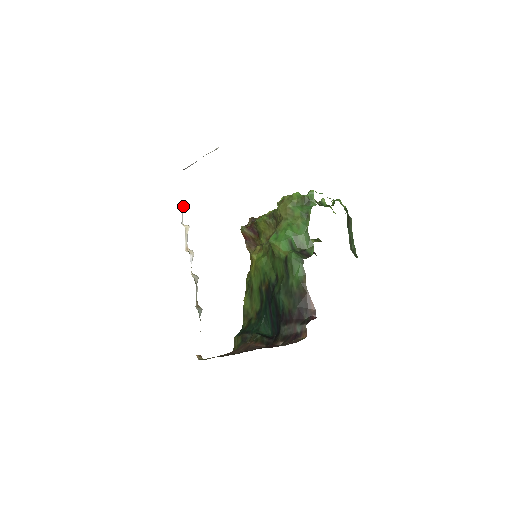
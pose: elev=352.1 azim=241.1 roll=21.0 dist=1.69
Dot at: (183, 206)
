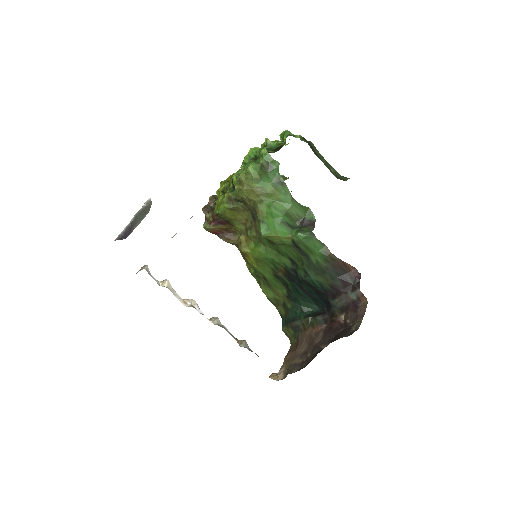
Dot at: (144, 267)
